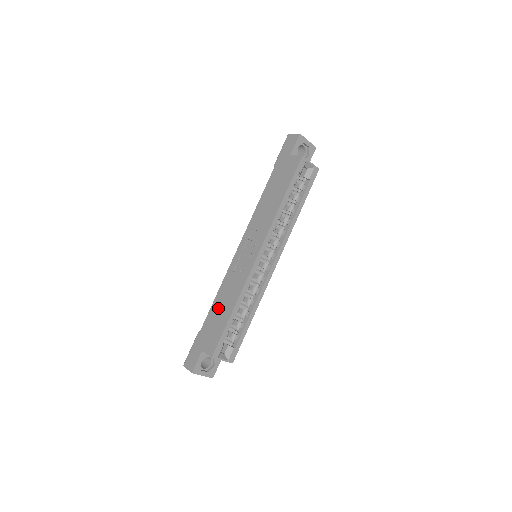
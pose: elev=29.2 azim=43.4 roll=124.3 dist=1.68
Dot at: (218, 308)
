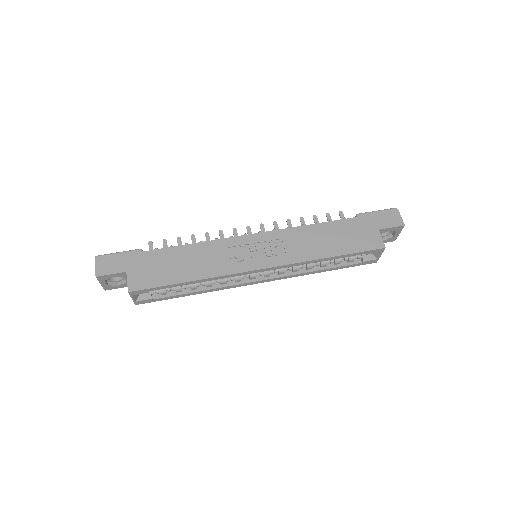
Dot at: (180, 258)
